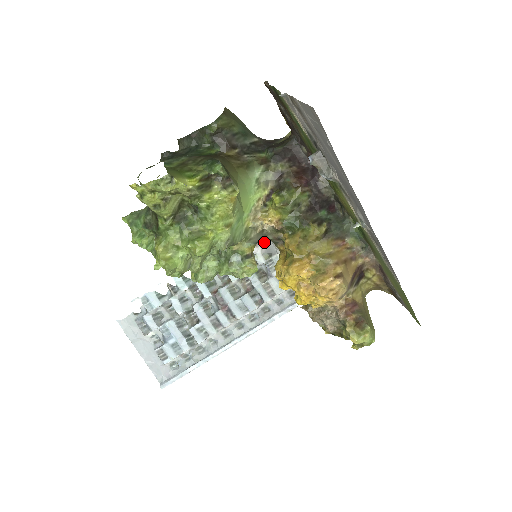
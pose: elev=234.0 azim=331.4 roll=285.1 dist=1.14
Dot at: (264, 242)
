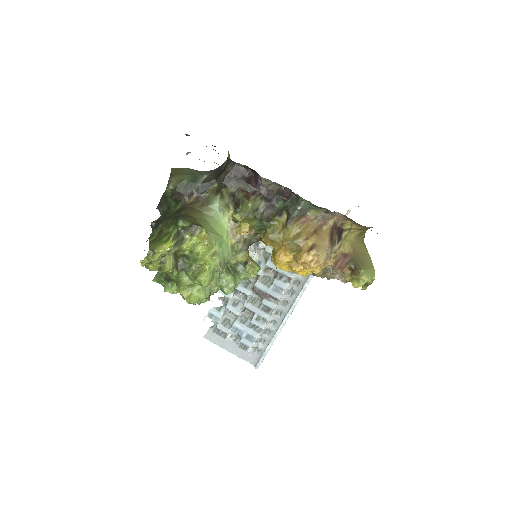
Dot at: occluded
